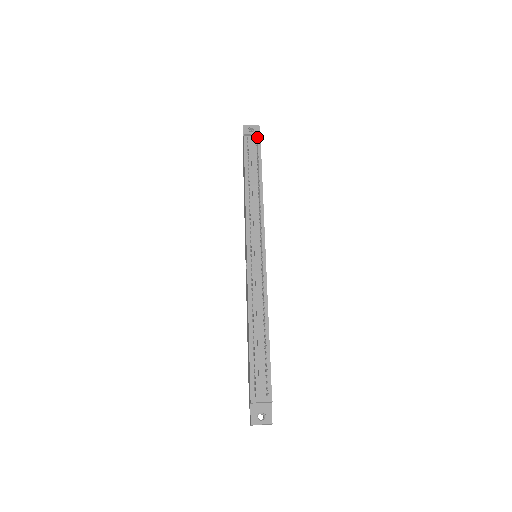
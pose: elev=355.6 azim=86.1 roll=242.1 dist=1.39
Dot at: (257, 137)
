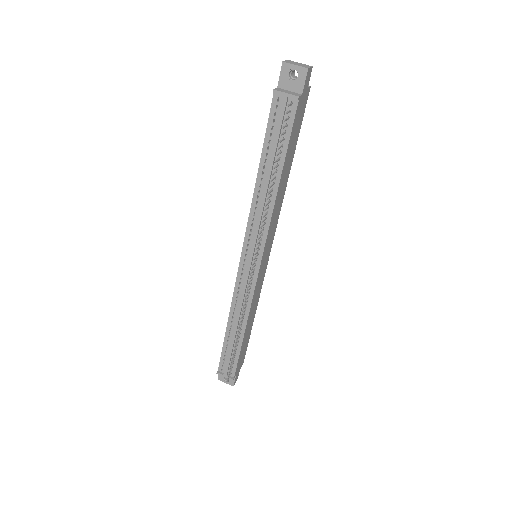
Dot at: (286, 113)
